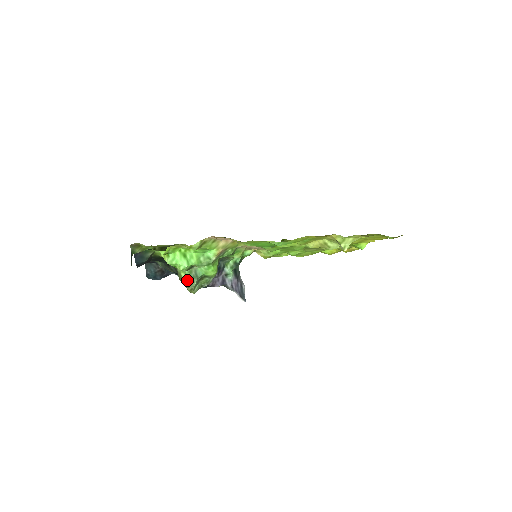
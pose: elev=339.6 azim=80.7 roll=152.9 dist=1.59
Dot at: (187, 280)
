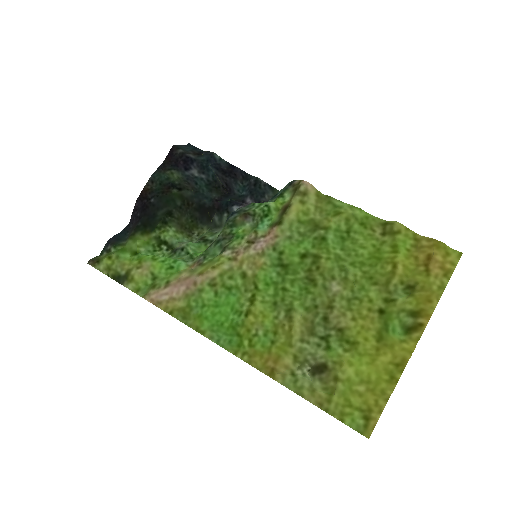
Dot at: (185, 239)
